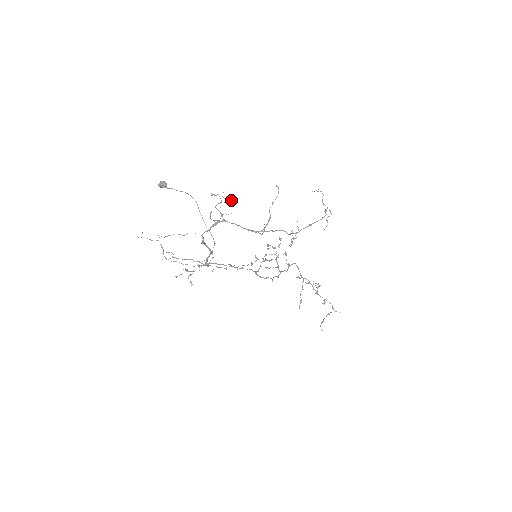
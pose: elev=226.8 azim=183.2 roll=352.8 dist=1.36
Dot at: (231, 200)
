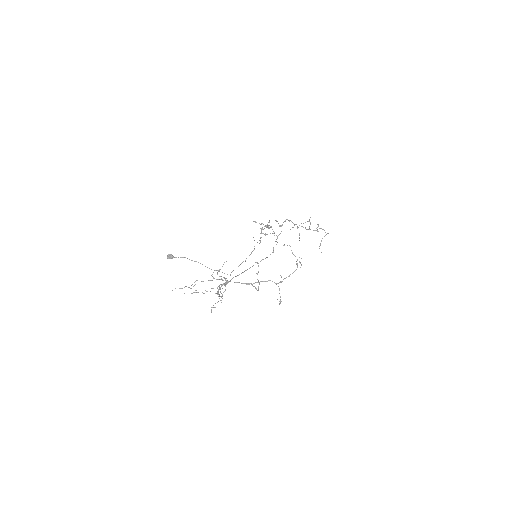
Dot at: occluded
